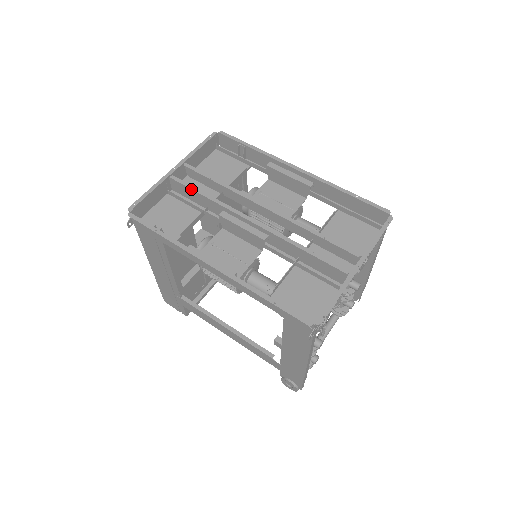
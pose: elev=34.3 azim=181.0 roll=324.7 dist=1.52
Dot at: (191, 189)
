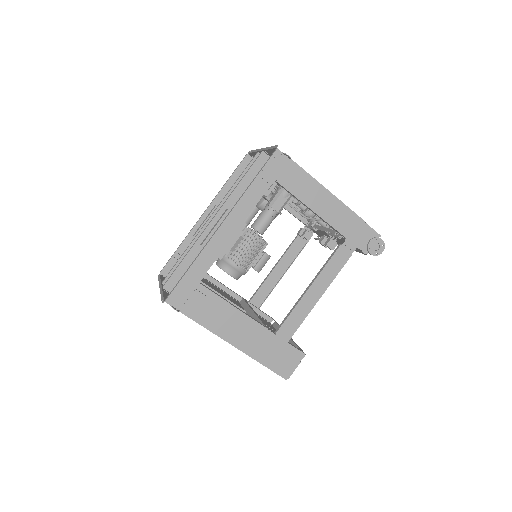
Dot at: (177, 268)
